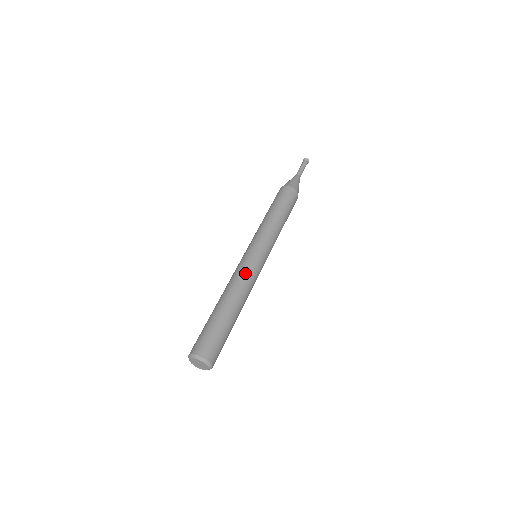
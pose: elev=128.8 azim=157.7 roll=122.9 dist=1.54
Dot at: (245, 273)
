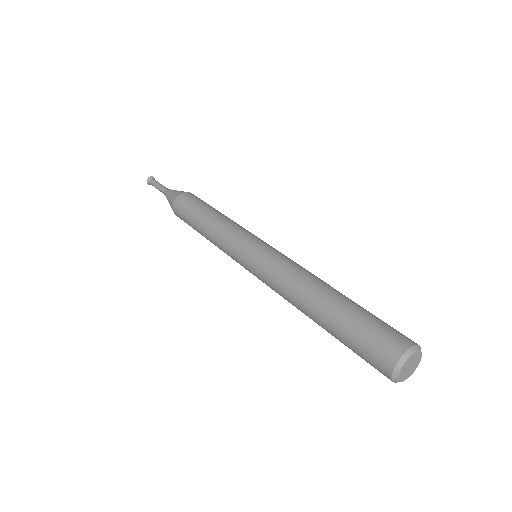
Dot at: (285, 263)
